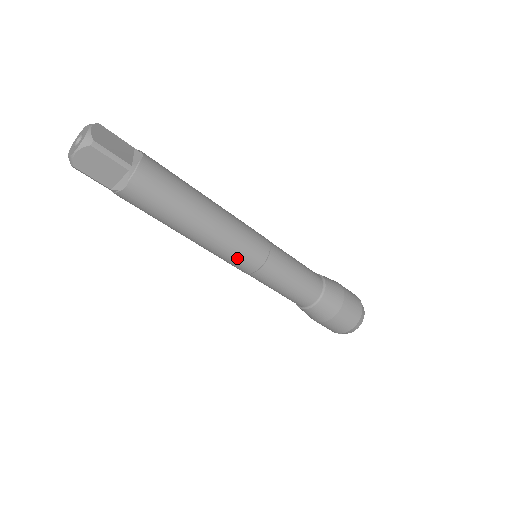
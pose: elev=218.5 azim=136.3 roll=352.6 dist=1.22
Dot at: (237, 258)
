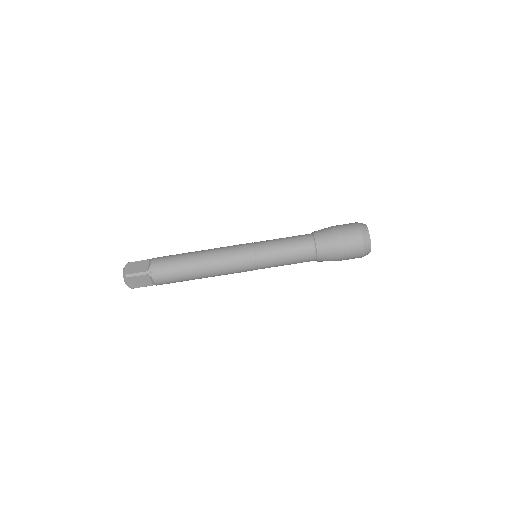
Dot at: (238, 269)
